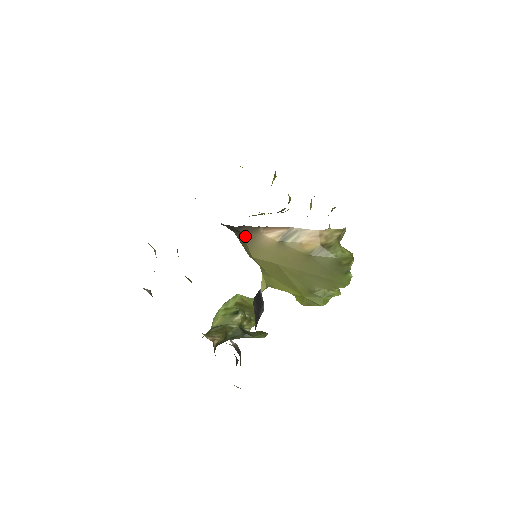
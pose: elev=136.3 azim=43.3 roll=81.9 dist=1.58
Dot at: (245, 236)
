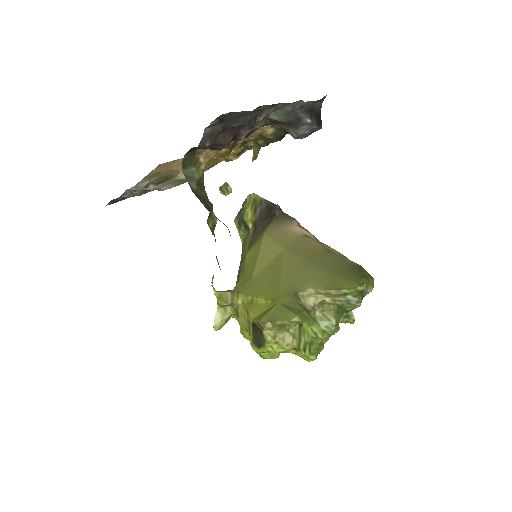
Dot at: (276, 219)
